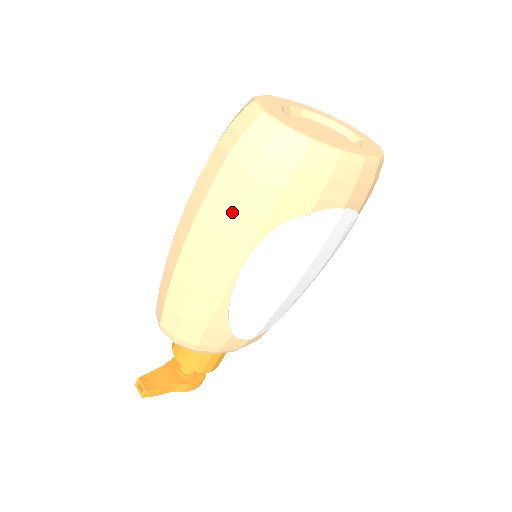
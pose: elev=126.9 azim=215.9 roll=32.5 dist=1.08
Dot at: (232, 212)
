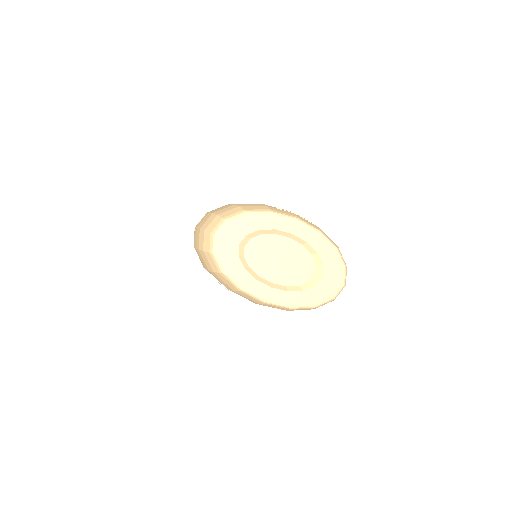
Dot at: occluded
